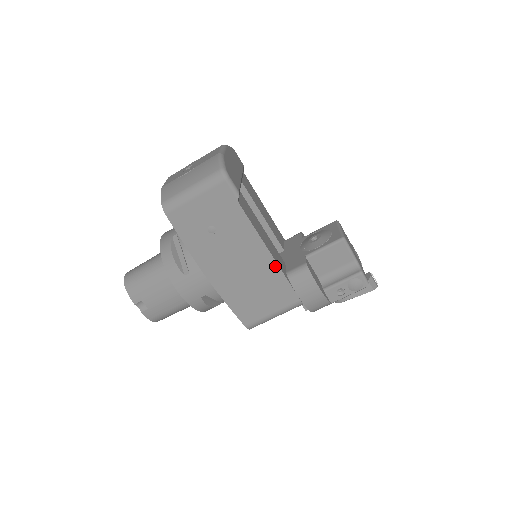
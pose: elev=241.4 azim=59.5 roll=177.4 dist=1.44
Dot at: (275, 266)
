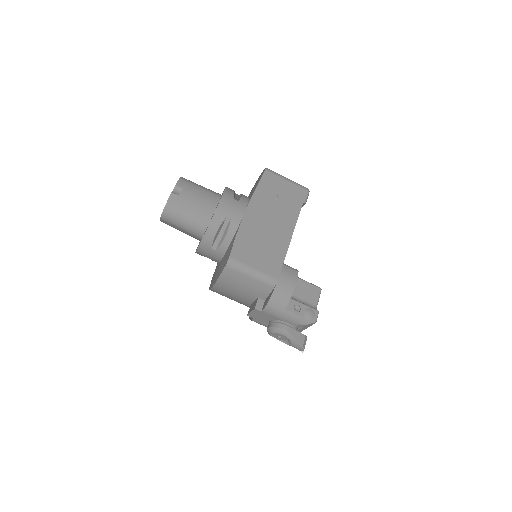
Dot at: (286, 247)
